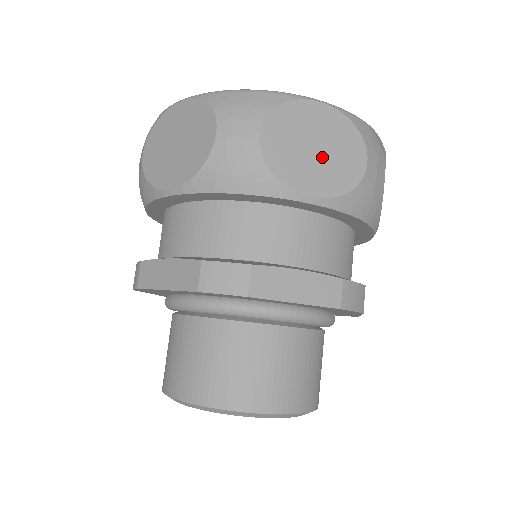
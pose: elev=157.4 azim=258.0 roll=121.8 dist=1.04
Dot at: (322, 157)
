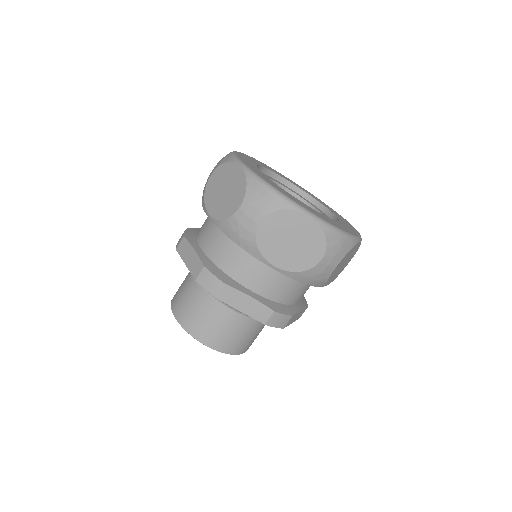
Dot at: (293, 247)
